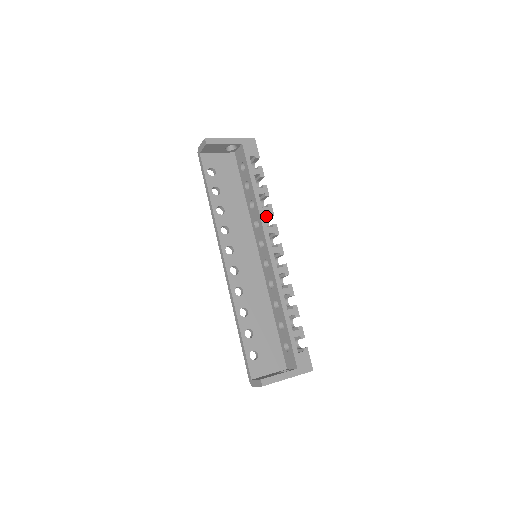
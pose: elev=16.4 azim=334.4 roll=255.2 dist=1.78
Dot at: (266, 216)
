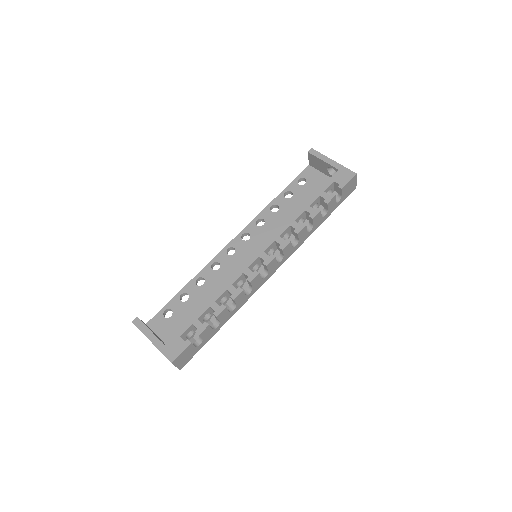
Dot at: occluded
